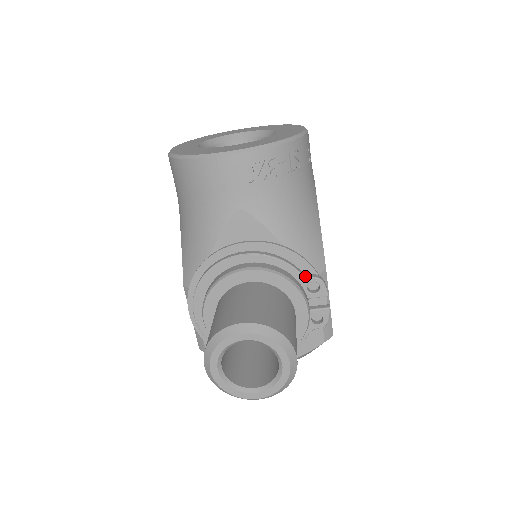
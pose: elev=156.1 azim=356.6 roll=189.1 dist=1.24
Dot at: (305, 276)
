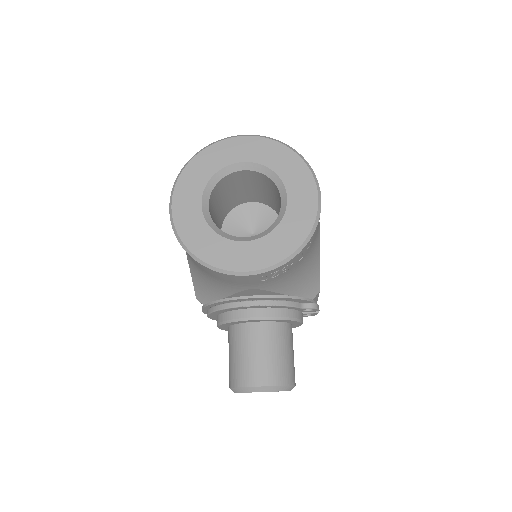
Dot at: (303, 308)
